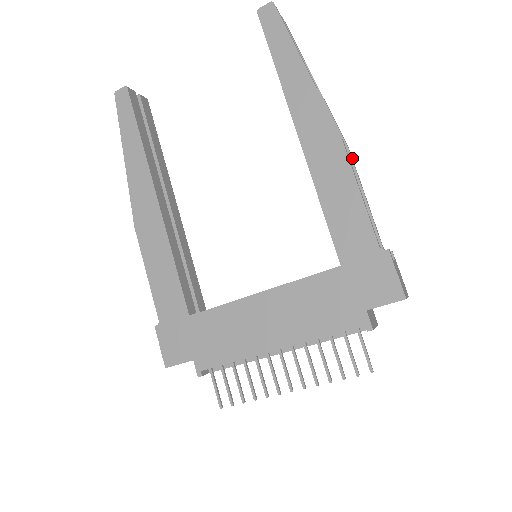
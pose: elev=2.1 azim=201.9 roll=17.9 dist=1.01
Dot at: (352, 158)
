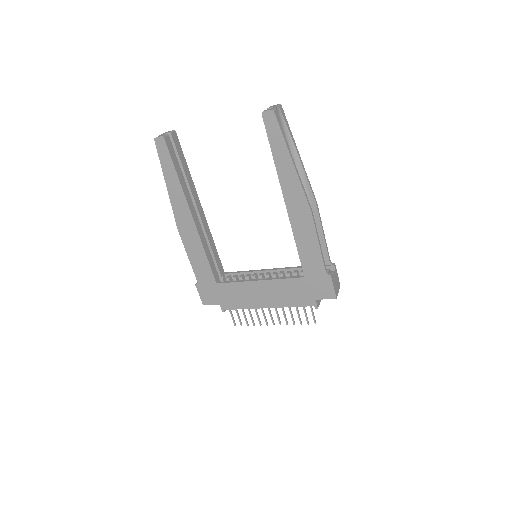
Dot at: (318, 209)
